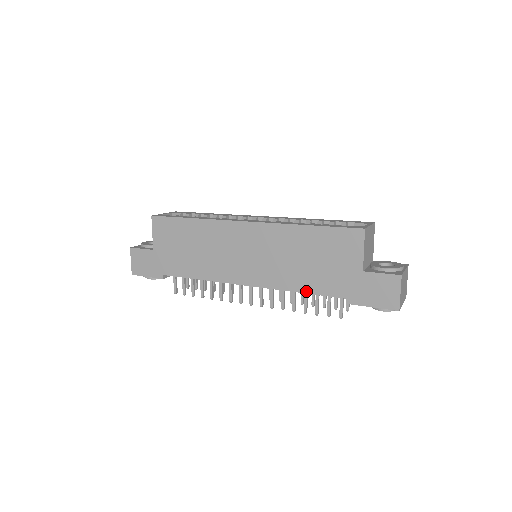
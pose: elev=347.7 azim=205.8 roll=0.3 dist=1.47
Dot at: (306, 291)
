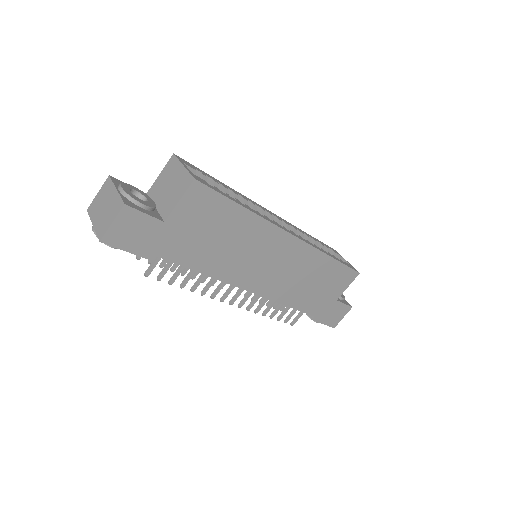
Dot at: (293, 306)
